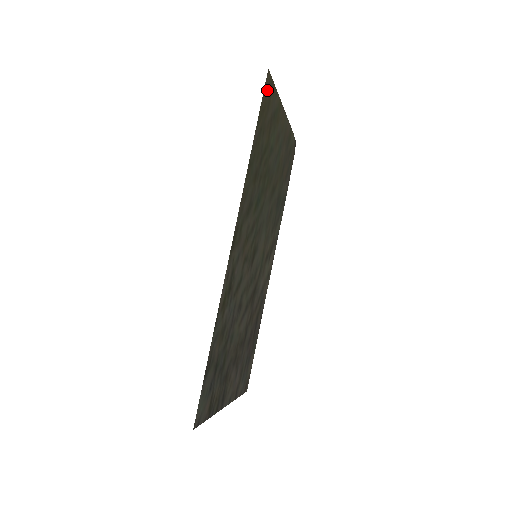
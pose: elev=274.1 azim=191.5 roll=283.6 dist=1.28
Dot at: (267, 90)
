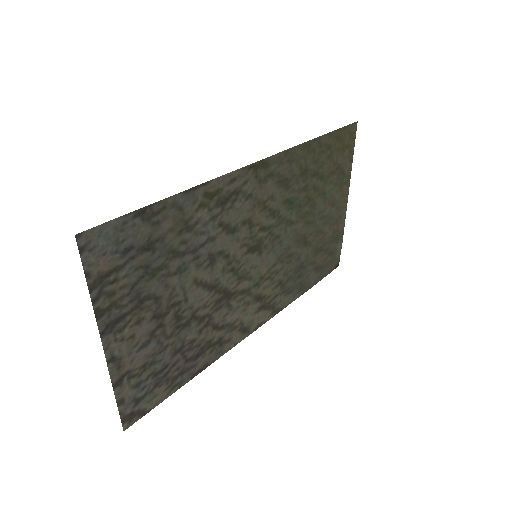
Dot at: (349, 134)
